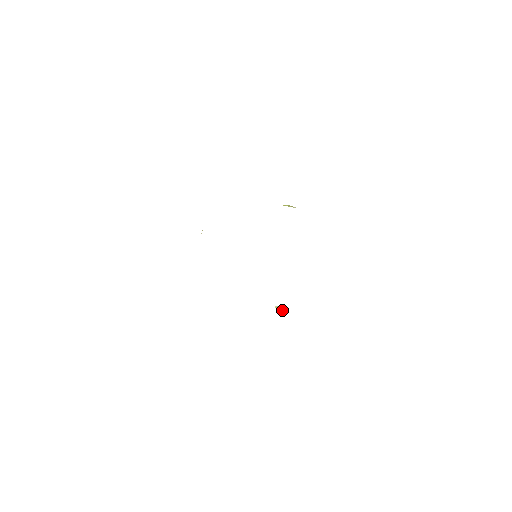
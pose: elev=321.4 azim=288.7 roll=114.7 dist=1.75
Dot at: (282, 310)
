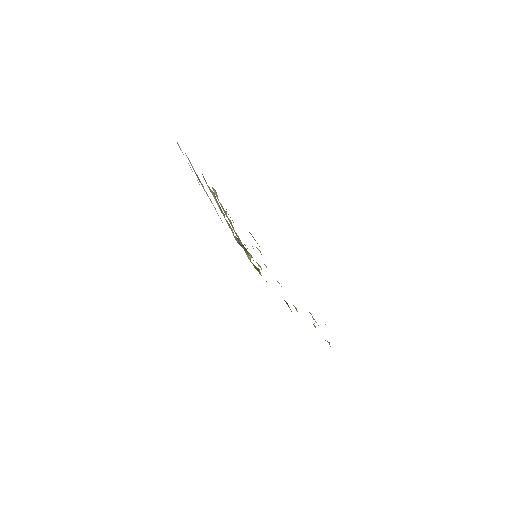
Dot at: (289, 307)
